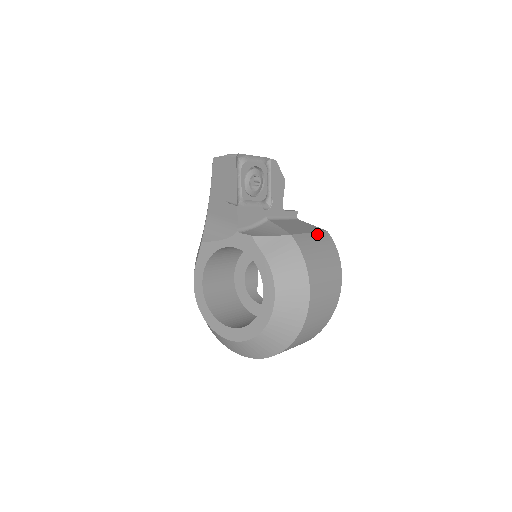
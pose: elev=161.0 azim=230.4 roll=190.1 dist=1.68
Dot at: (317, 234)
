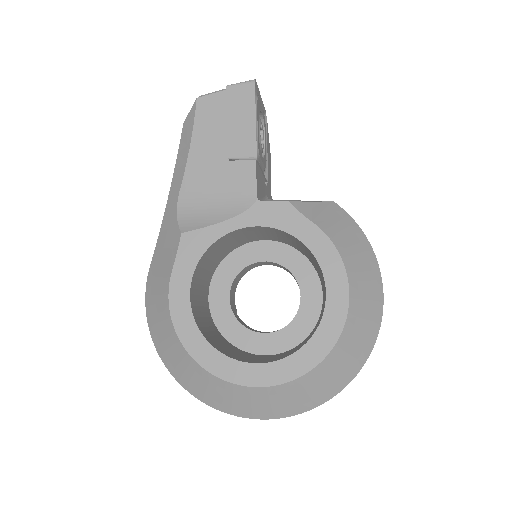
Dot at: occluded
